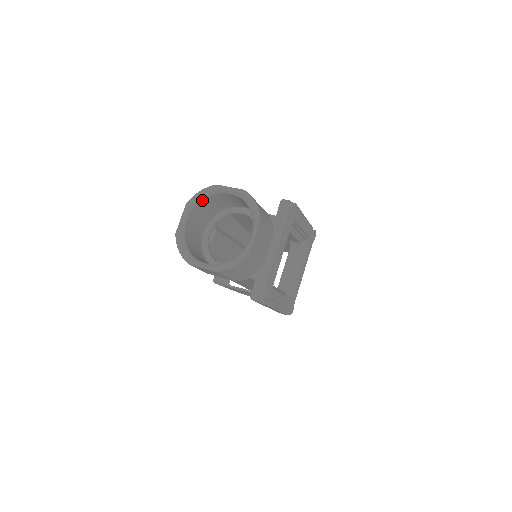
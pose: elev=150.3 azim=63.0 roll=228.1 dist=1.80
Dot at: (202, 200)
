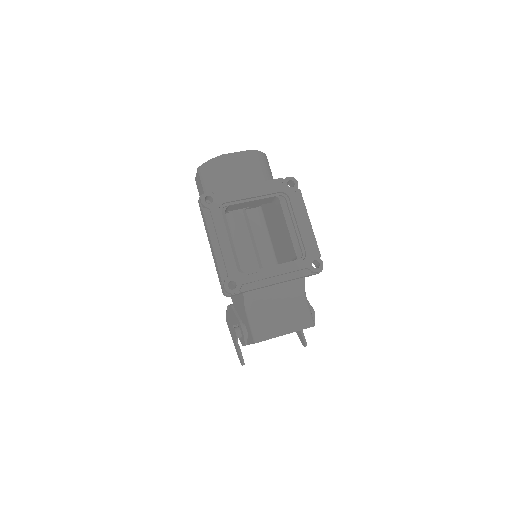
Dot at: occluded
